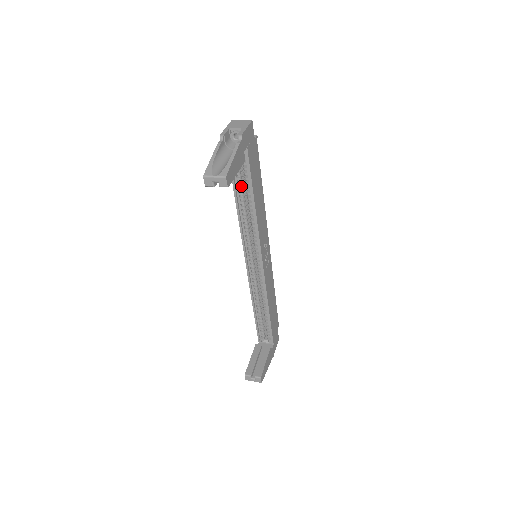
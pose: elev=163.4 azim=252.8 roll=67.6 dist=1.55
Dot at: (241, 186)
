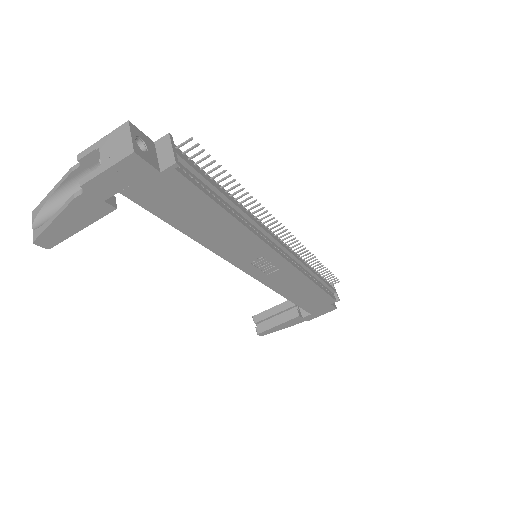
Dot at: occluded
